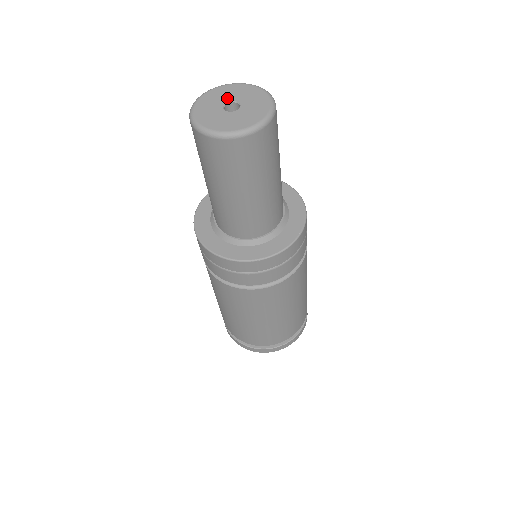
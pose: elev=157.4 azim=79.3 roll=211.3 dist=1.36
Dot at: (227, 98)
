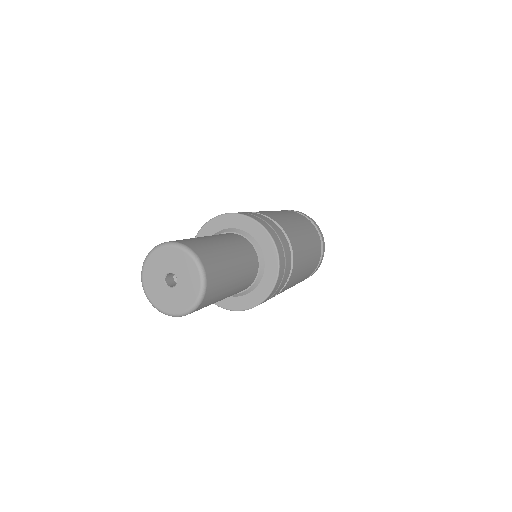
Dot at: (168, 267)
